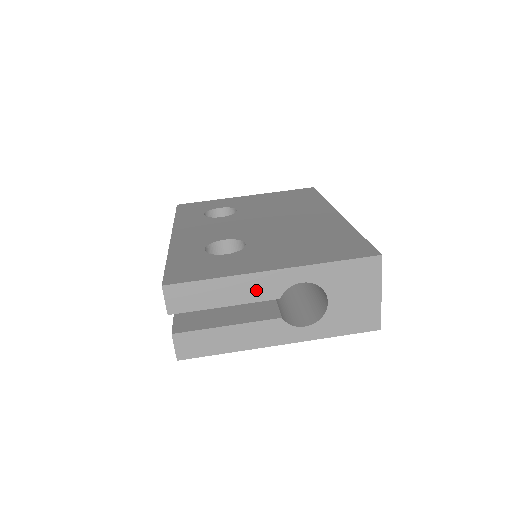
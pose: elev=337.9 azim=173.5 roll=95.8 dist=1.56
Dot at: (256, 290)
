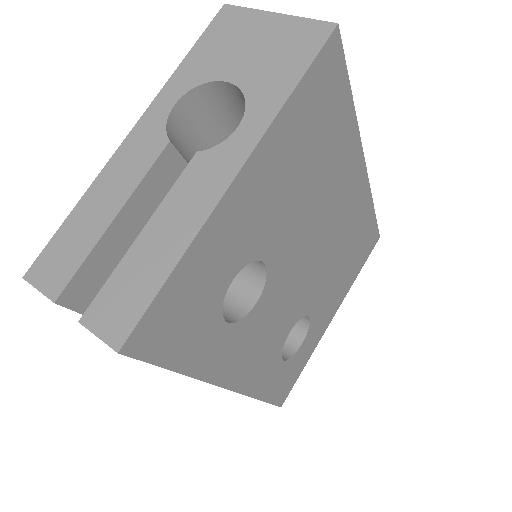
Dot at: (133, 165)
